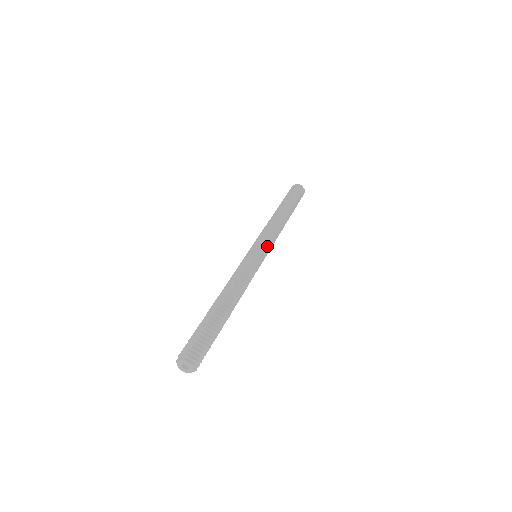
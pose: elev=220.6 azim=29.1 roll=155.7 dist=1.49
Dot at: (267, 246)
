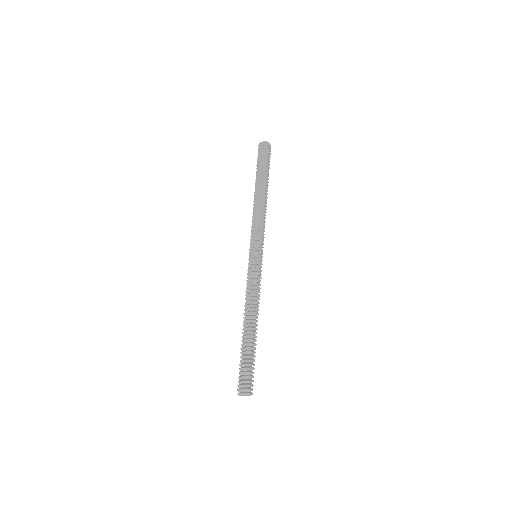
Dot at: (263, 244)
